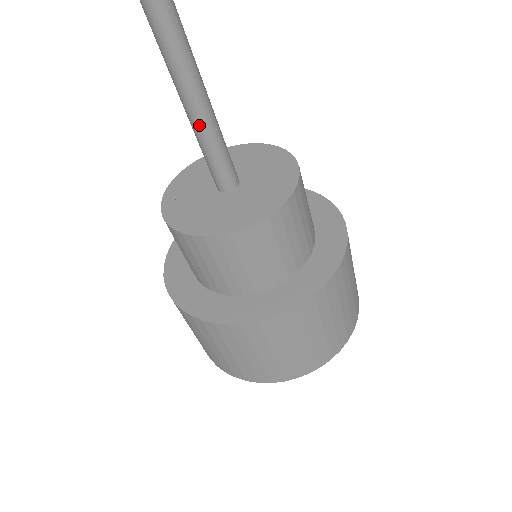
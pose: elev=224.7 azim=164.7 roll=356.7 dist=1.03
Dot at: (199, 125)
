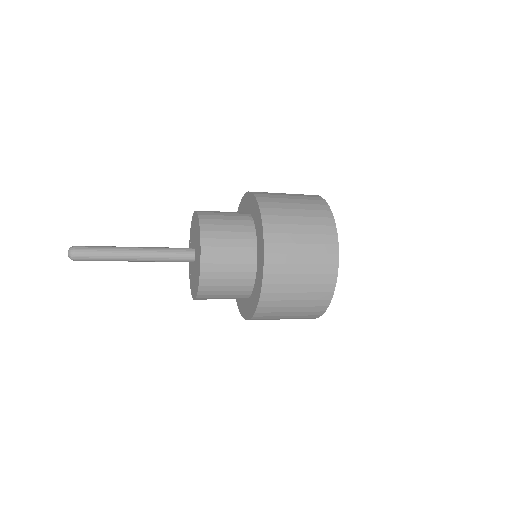
Dot at: (147, 261)
